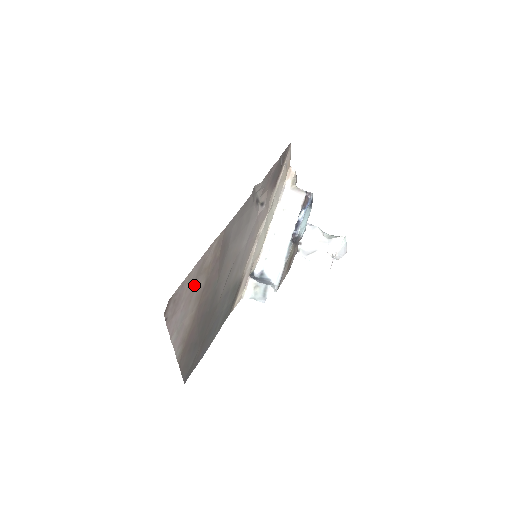
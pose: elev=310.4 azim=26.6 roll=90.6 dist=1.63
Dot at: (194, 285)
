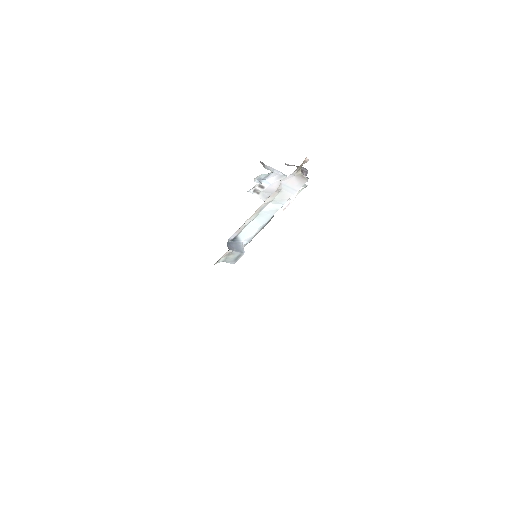
Dot at: occluded
